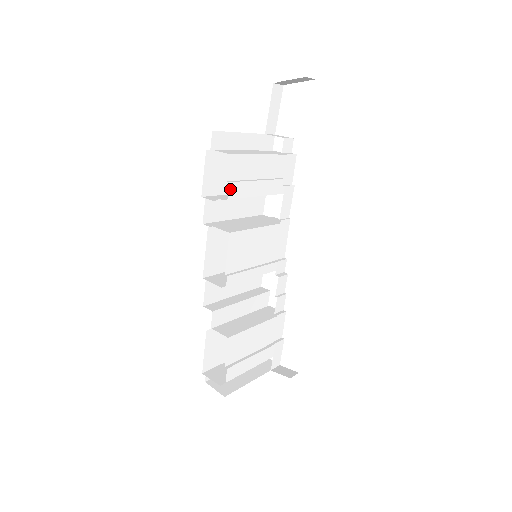
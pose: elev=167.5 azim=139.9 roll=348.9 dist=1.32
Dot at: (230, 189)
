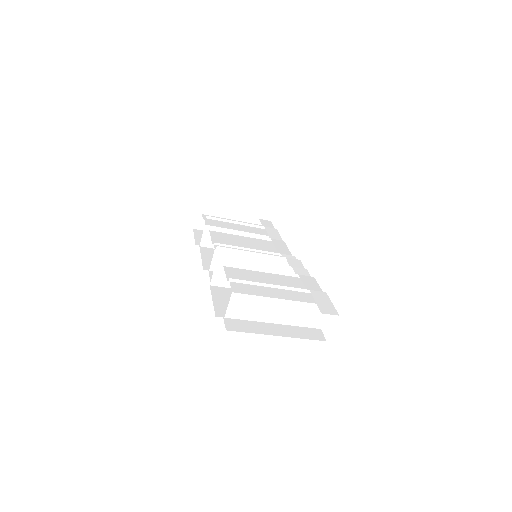
Dot at: (207, 222)
